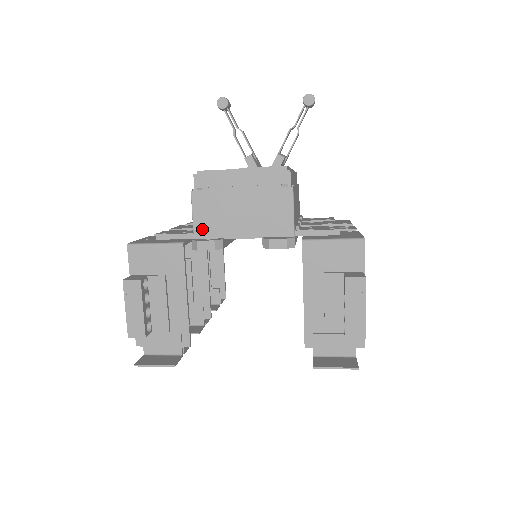
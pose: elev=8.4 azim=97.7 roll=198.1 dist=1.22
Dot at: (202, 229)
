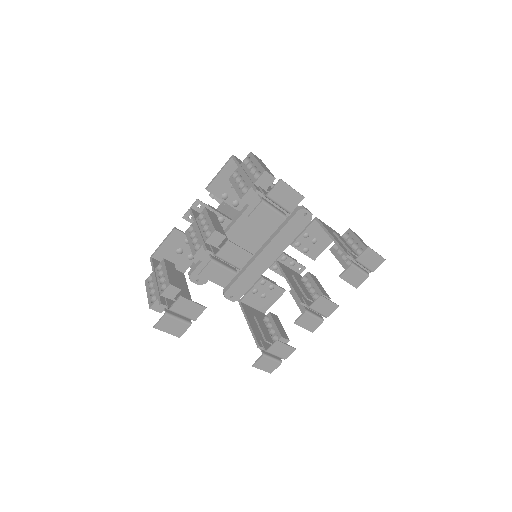
Dot at: occluded
